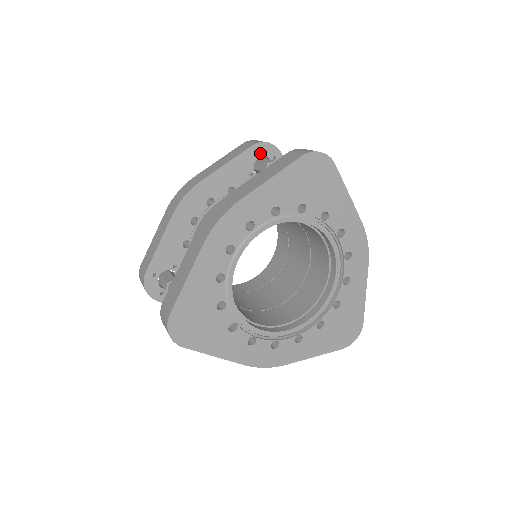
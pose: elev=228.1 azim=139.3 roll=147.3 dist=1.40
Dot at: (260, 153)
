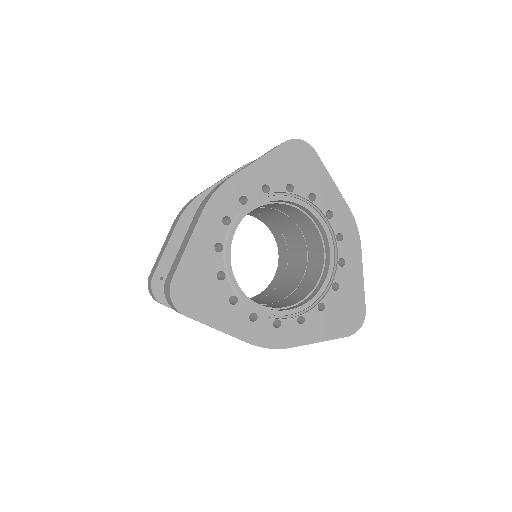
Dot at: occluded
